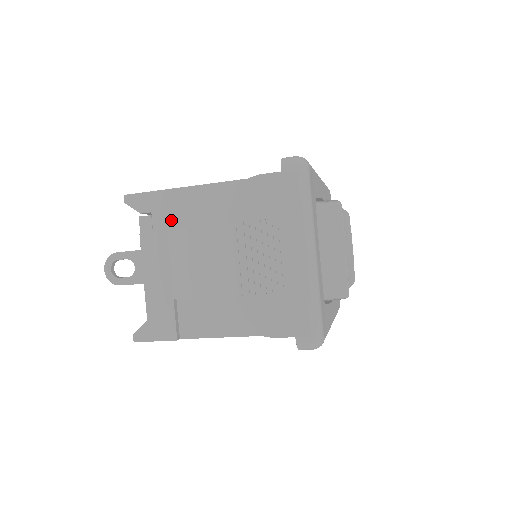
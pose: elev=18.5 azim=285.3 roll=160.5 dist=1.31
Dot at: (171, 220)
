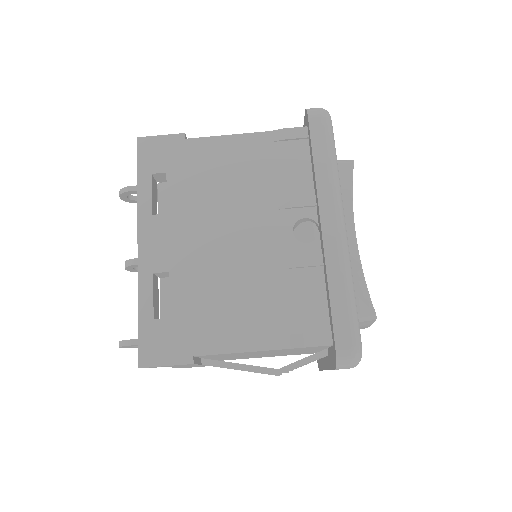
Dot at: occluded
